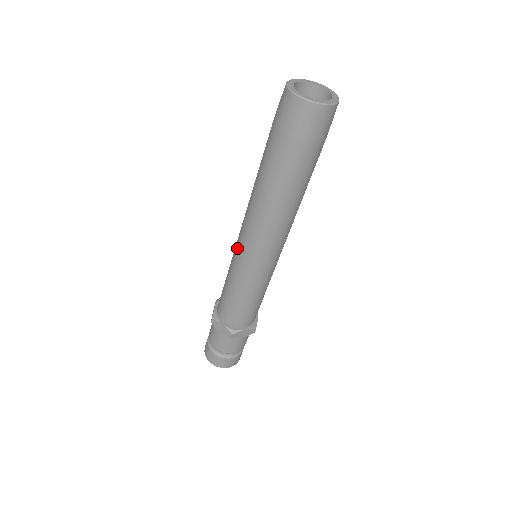
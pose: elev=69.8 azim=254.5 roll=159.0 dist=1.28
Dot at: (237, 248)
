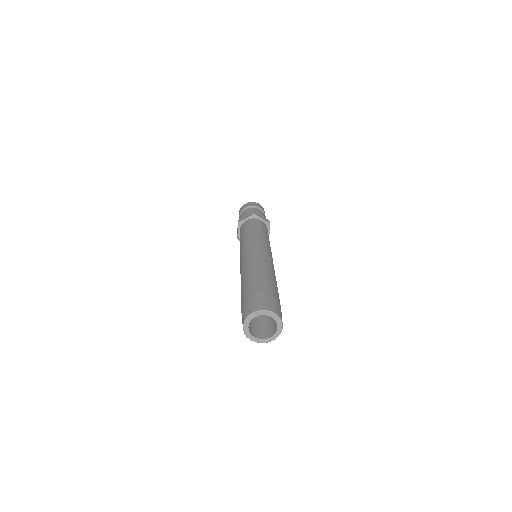
Dot at: occluded
